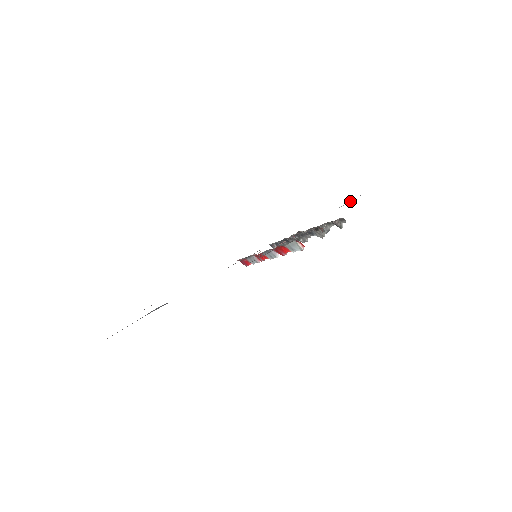
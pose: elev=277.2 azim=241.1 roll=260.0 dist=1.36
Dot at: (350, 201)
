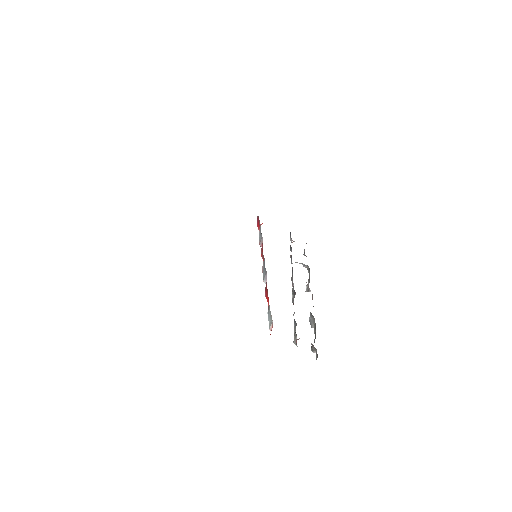
Dot at: occluded
